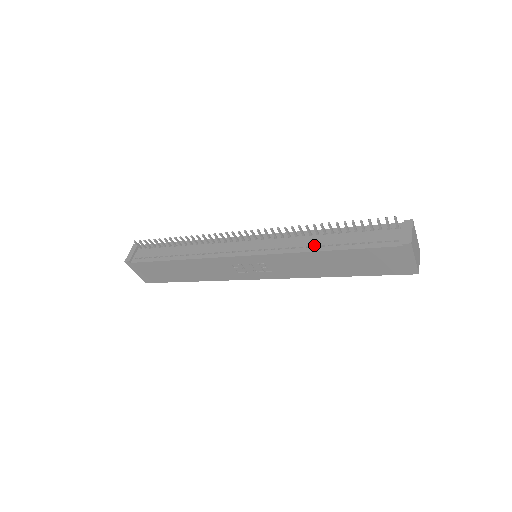
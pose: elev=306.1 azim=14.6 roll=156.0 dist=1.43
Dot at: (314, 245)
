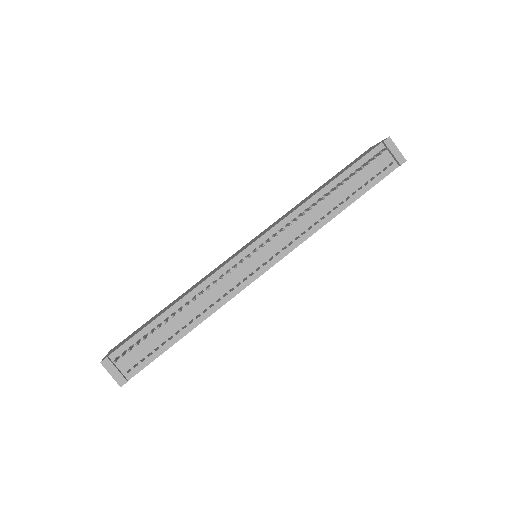
Dot at: occluded
